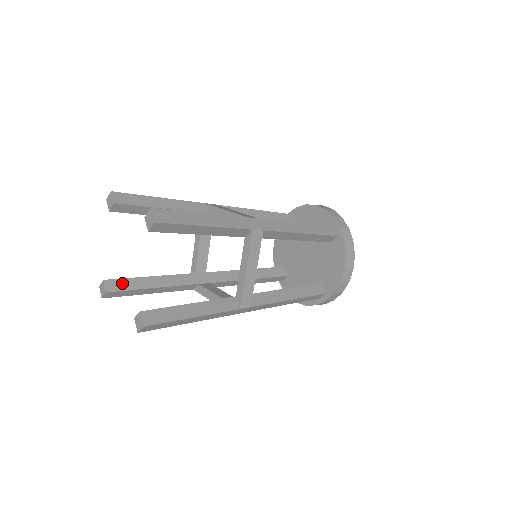
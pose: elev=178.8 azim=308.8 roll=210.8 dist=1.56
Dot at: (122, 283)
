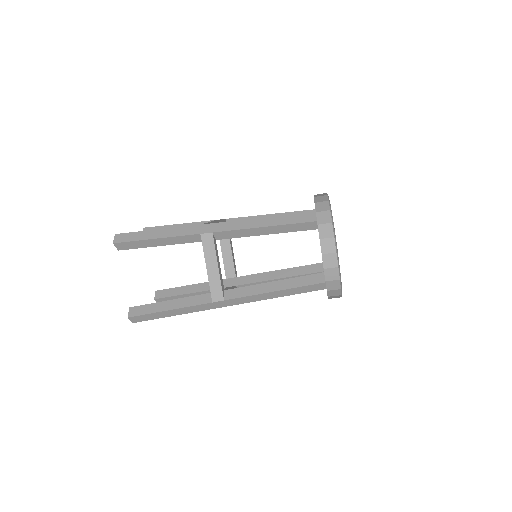
Dot at: (167, 292)
